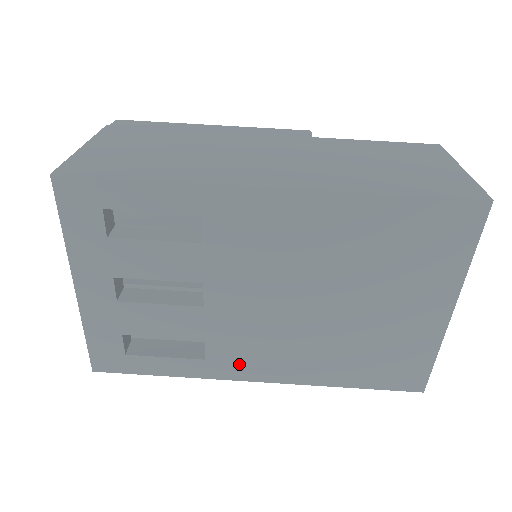
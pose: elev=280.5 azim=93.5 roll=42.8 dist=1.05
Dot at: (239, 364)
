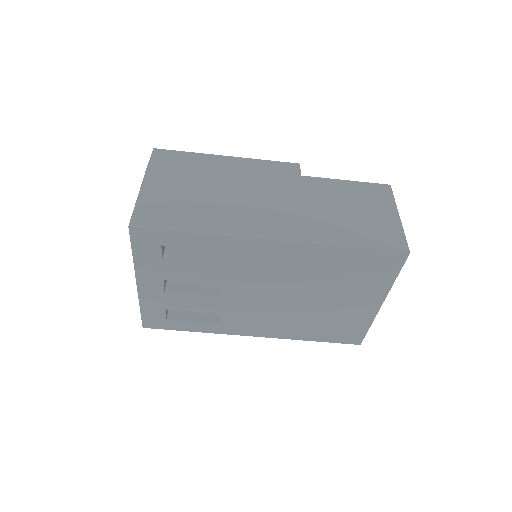
Dot at: (242, 327)
